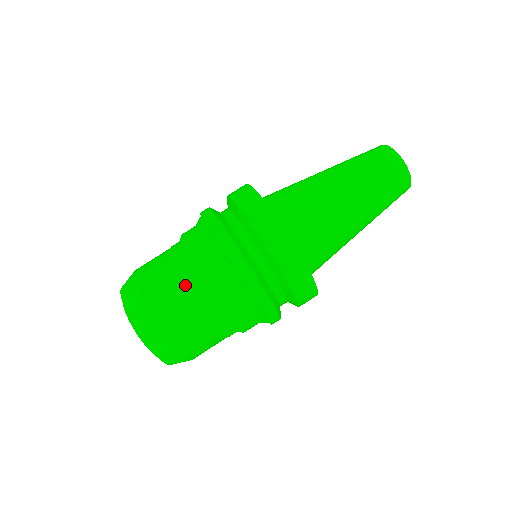
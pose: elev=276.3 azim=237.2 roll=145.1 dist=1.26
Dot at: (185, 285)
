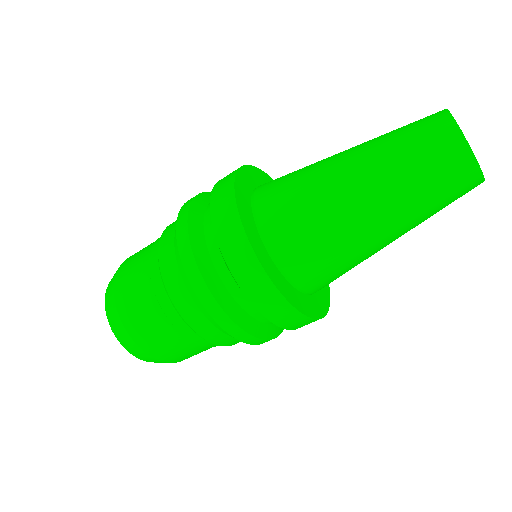
Dot at: (155, 304)
